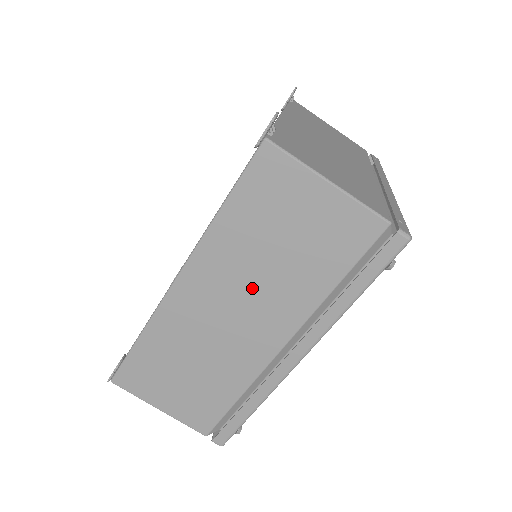
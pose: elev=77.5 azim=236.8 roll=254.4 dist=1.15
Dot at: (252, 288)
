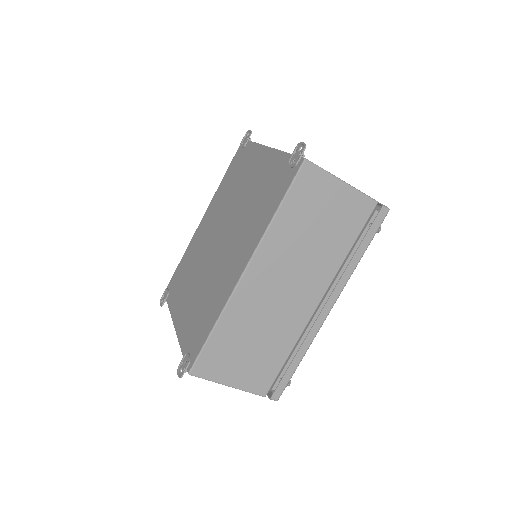
Dot at: (298, 264)
